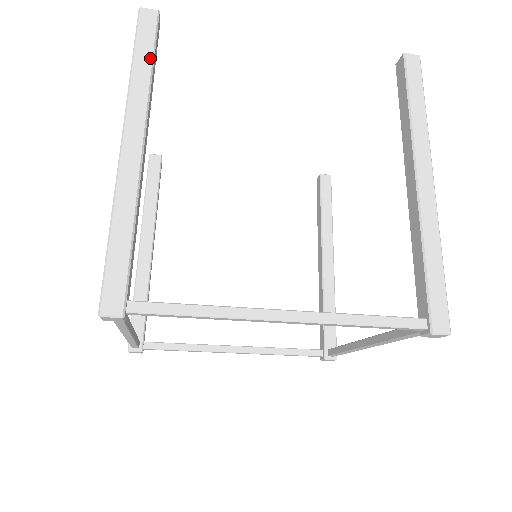
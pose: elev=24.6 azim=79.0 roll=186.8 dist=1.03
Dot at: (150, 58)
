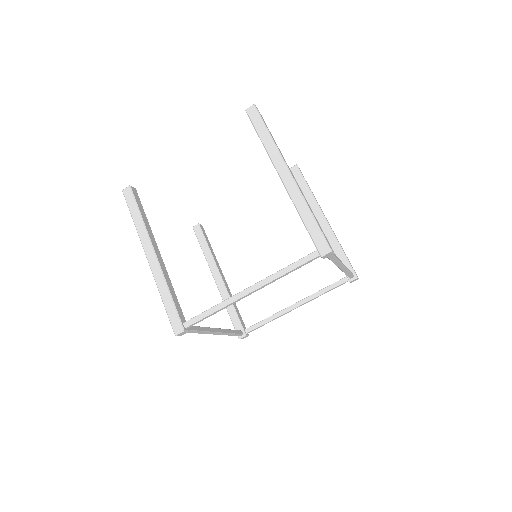
Dot at: (138, 212)
